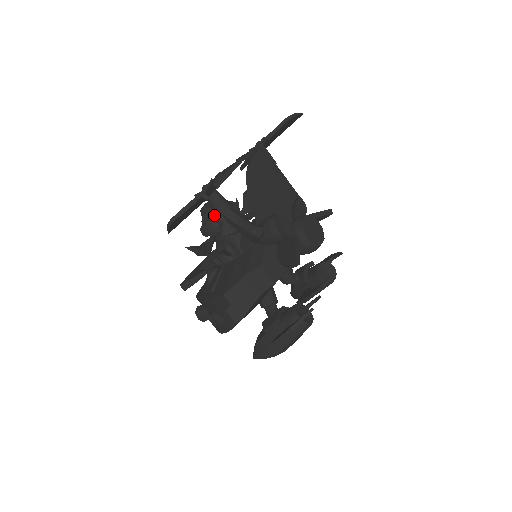
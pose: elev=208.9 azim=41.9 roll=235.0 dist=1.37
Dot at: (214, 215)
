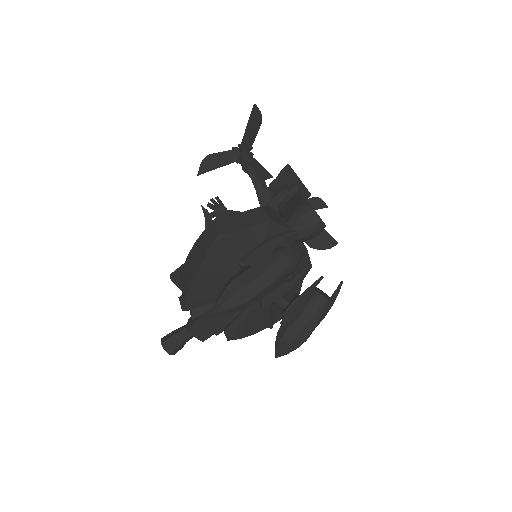
Dot at: occluded
